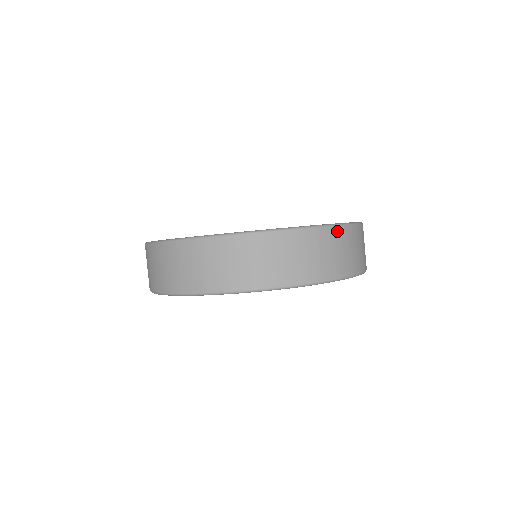
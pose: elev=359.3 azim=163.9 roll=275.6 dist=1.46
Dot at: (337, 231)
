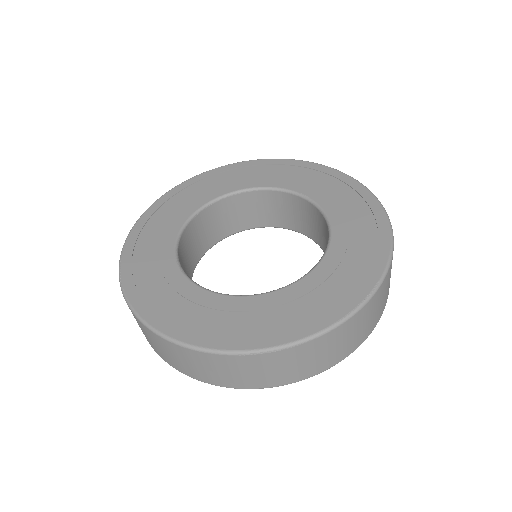
Dot at: (221, 358)
